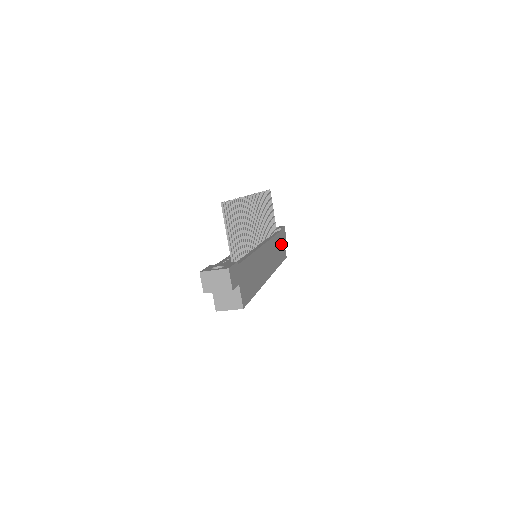
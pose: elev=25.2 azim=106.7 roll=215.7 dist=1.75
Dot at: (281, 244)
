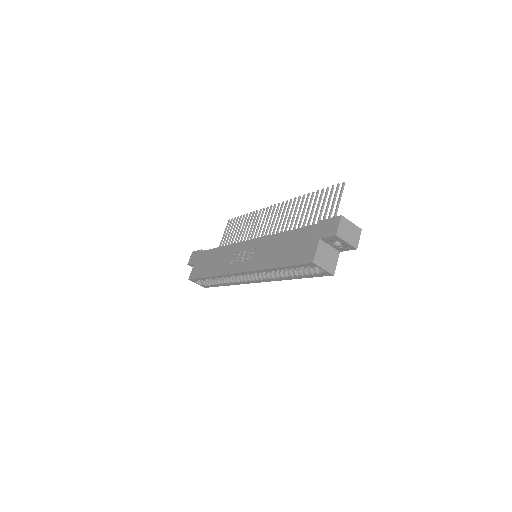
Dot at: occluded
